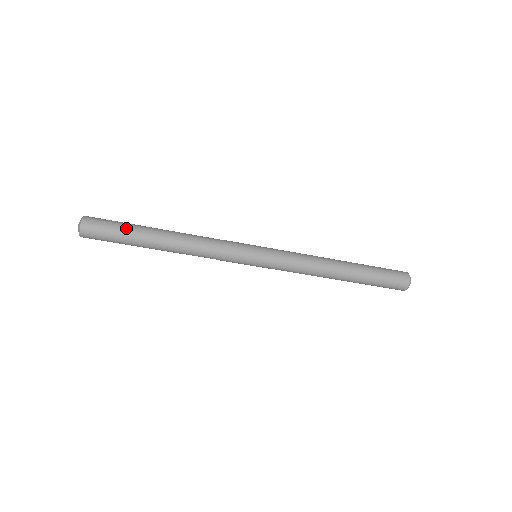
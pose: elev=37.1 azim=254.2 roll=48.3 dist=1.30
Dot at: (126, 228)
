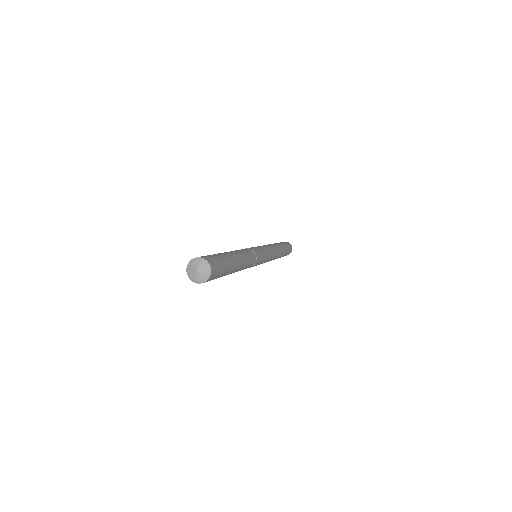
Dot at: (226, 273)
